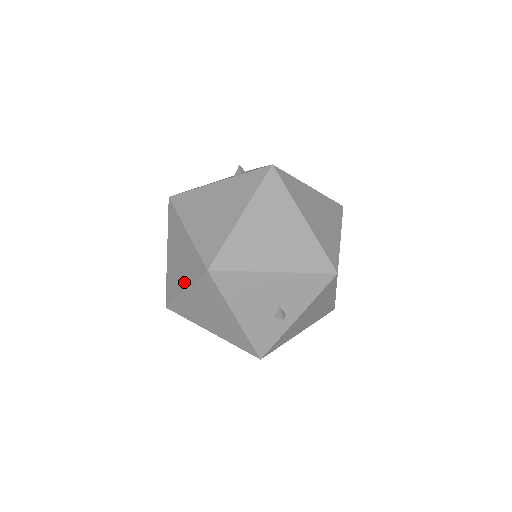
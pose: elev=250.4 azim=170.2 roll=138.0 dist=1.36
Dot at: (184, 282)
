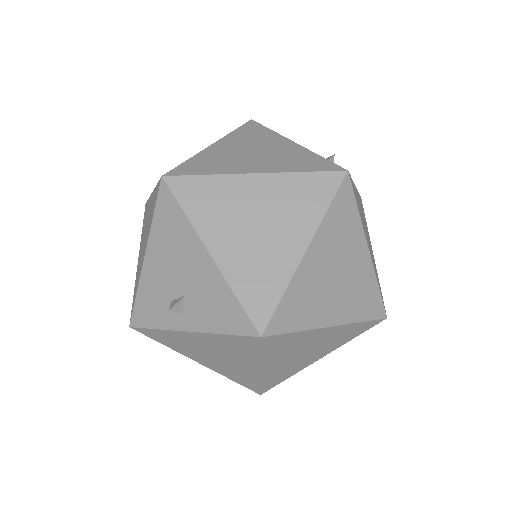
Dot at: occluded
